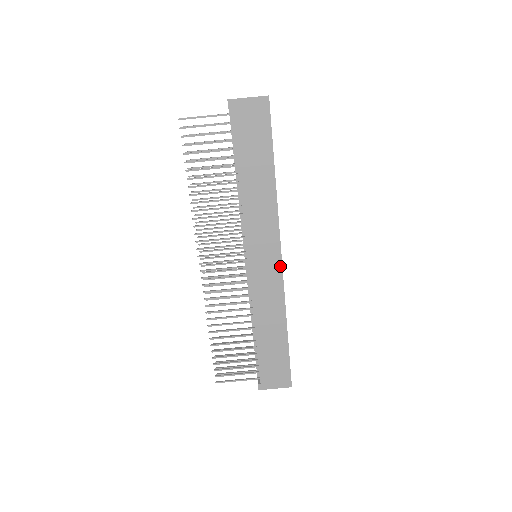
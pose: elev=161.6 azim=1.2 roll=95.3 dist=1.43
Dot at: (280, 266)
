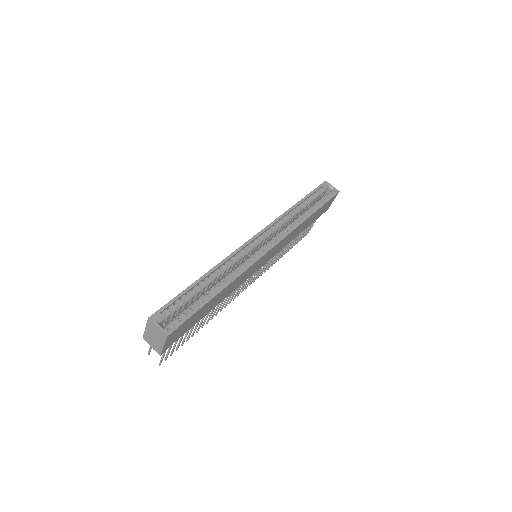
Dot at: (276, 246)
